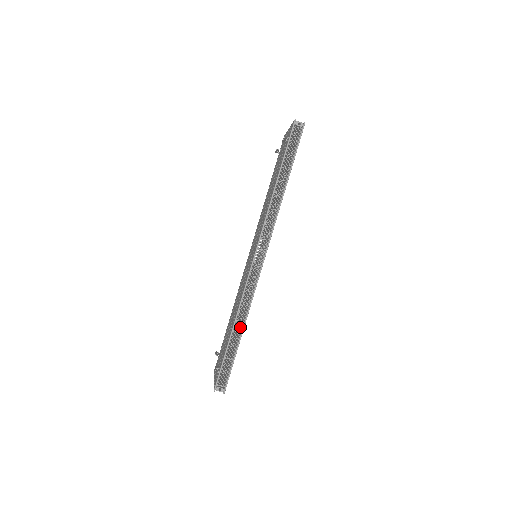
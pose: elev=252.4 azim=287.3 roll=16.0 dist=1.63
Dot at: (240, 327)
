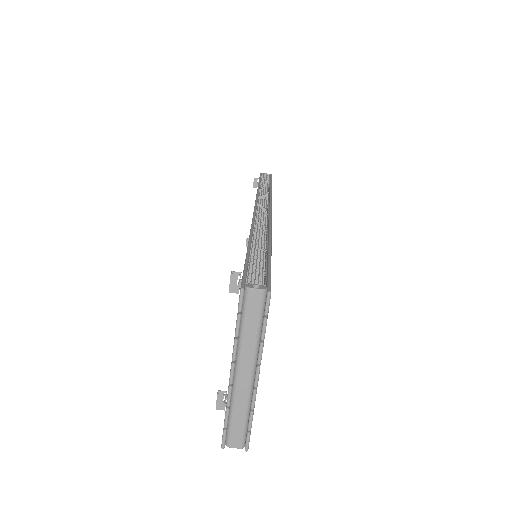
Dot at: (263, 237)
